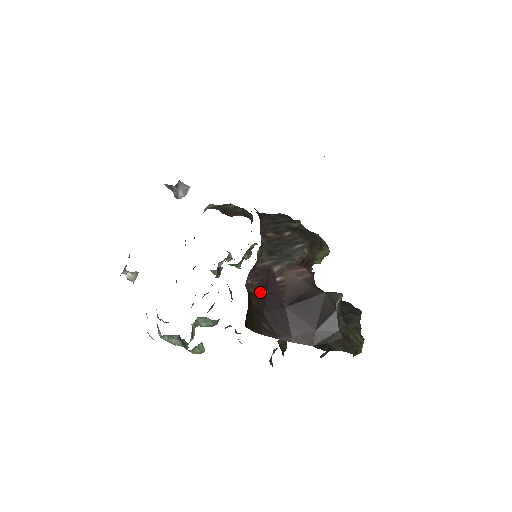
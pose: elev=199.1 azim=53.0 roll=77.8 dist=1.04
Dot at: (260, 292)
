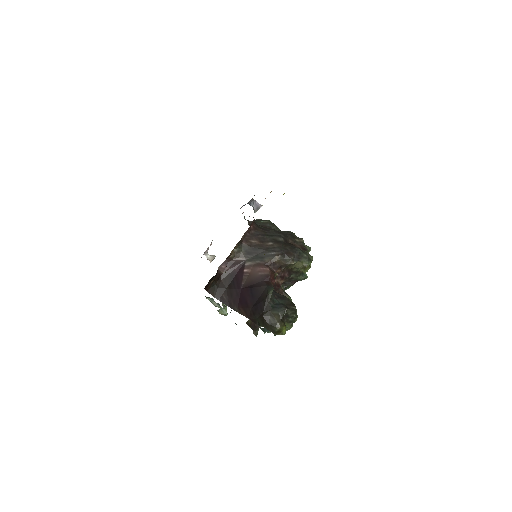
Dot at: (230, 275)
